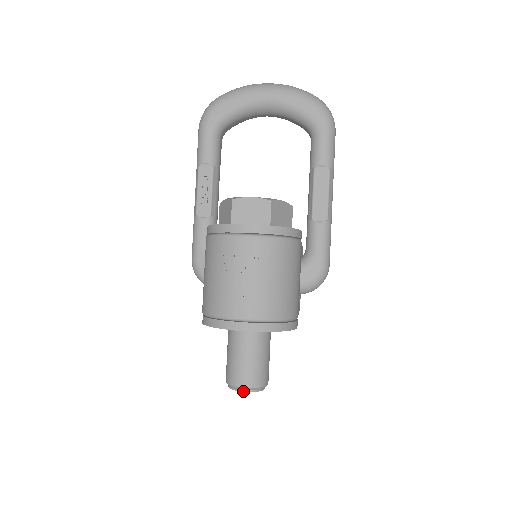
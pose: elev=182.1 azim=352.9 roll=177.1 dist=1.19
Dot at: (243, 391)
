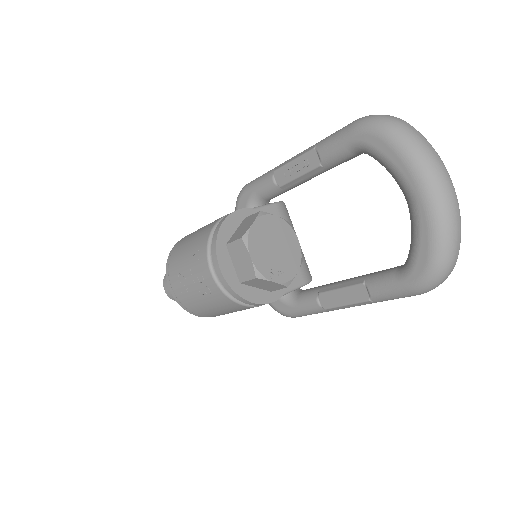
Dot at: (165, 289)
